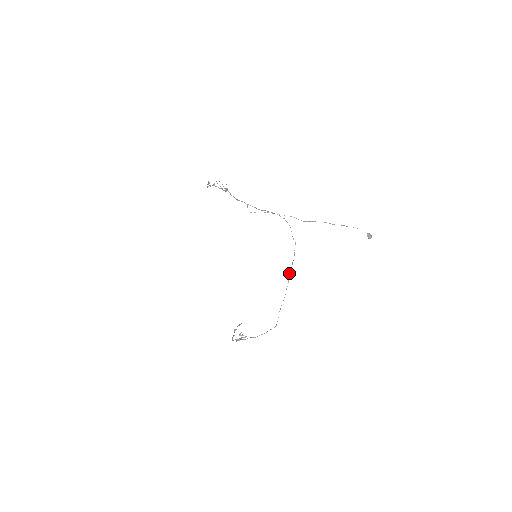
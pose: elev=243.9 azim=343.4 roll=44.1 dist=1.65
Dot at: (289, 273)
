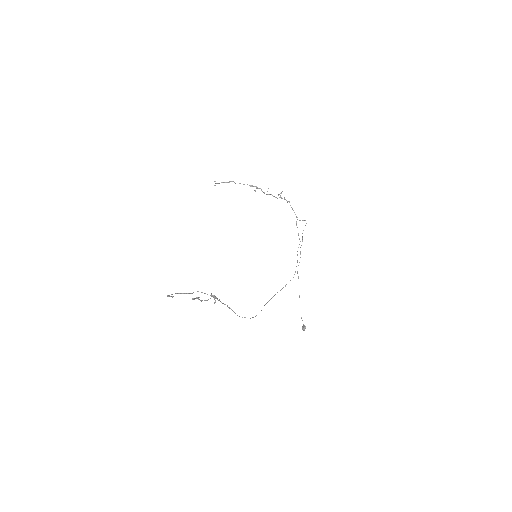
Dot at: occluded
